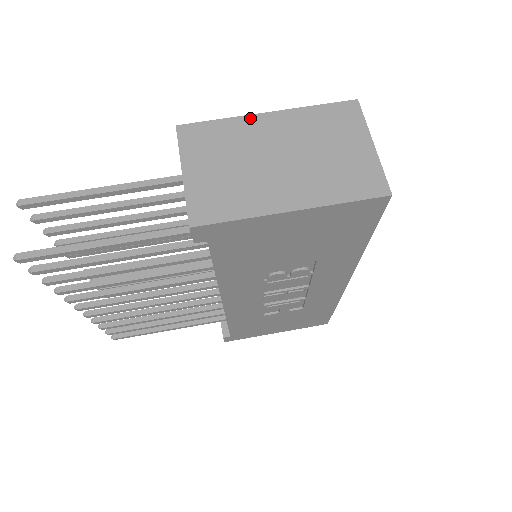
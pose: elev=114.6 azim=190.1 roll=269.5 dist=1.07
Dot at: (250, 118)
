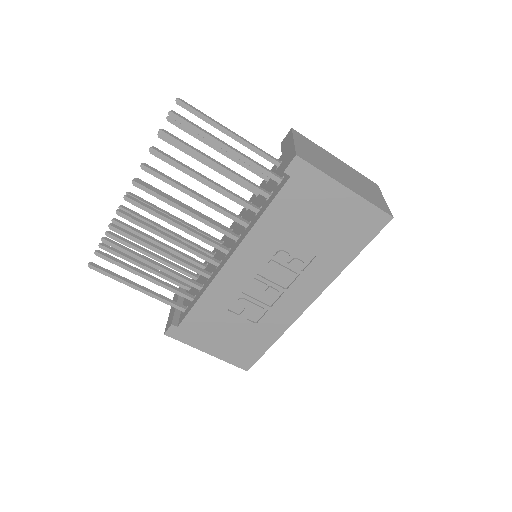
Dot at: (328, 152)
